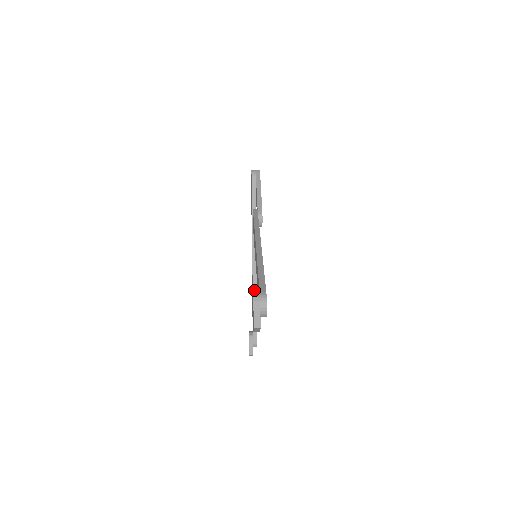
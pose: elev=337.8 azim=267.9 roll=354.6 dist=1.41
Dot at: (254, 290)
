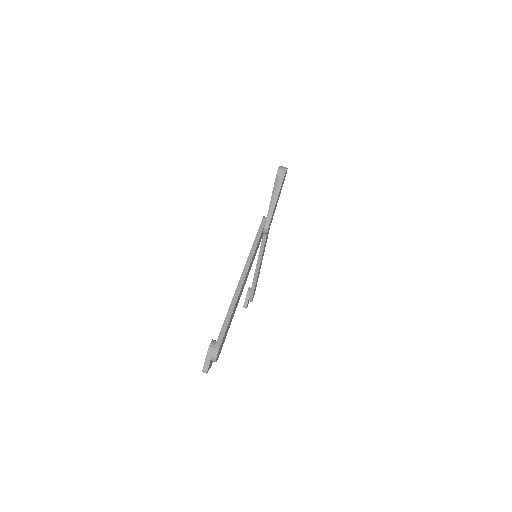
Dot at: (212, 341)
